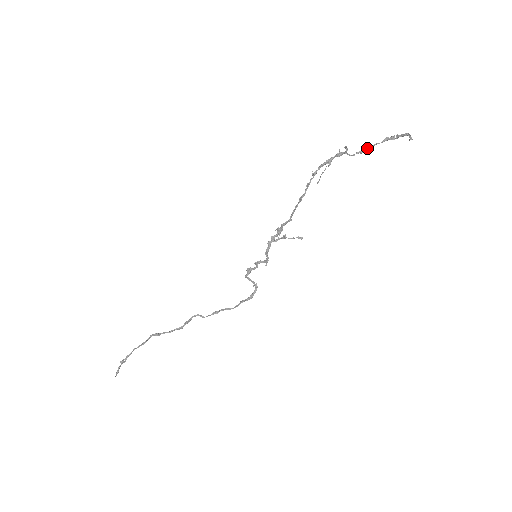
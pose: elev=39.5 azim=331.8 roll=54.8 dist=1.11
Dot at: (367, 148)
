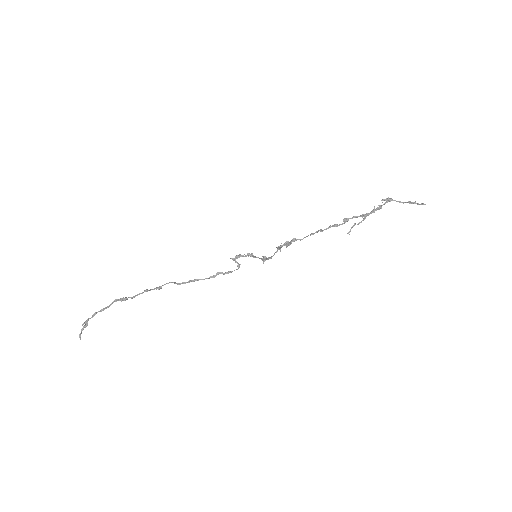
Dot at: (389, 200)
